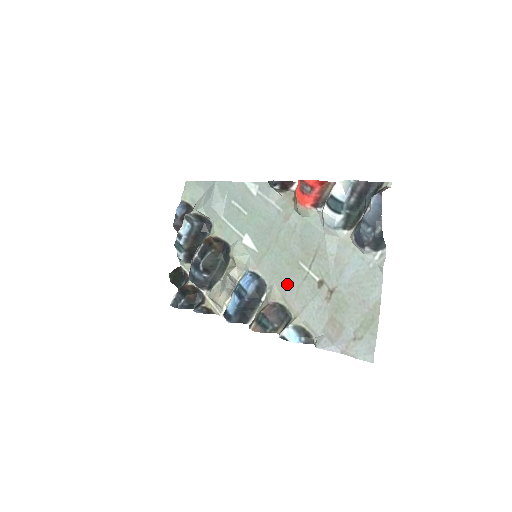
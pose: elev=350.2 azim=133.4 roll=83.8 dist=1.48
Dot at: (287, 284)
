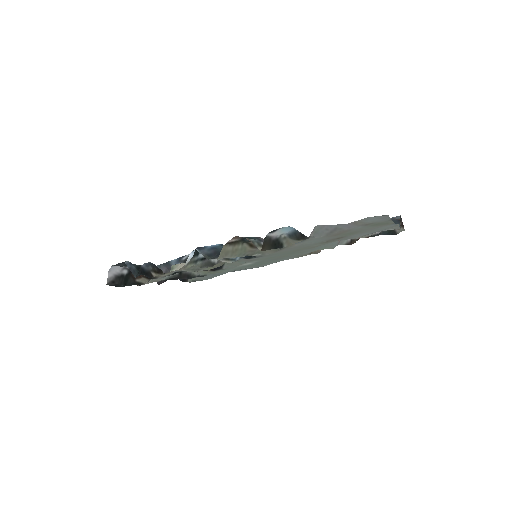
Dot at: (286, 250)
